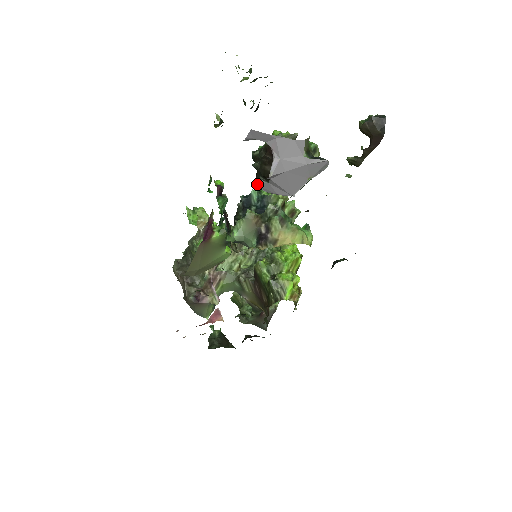
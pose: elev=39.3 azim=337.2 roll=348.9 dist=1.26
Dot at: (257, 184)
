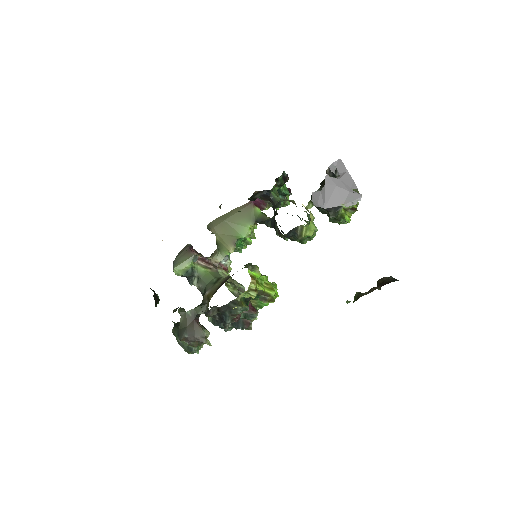
Dot at: (313, 193)
